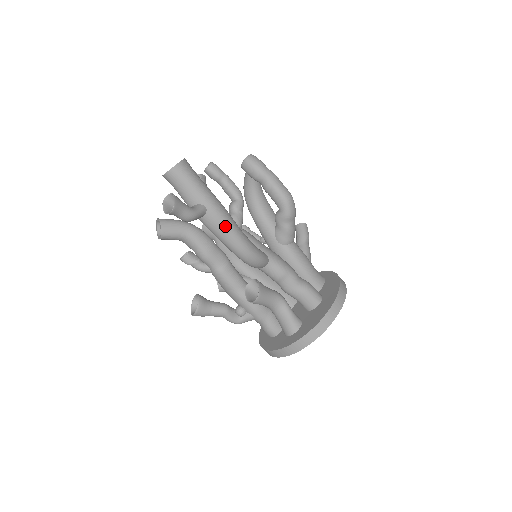
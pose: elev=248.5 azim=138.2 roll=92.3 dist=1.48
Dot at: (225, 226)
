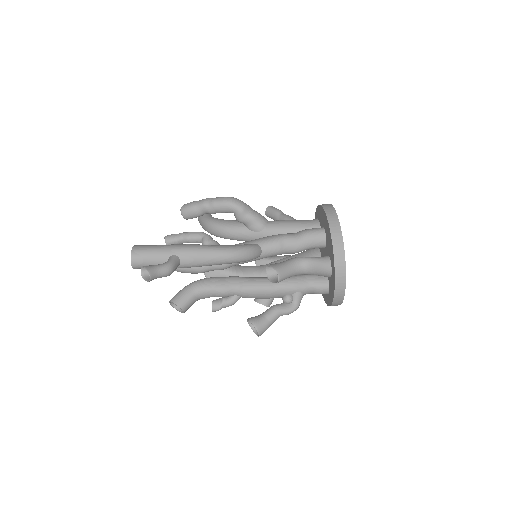
Dot at: (199, 252)
